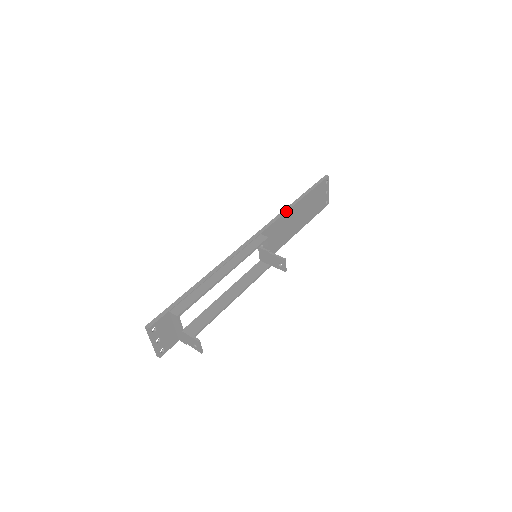
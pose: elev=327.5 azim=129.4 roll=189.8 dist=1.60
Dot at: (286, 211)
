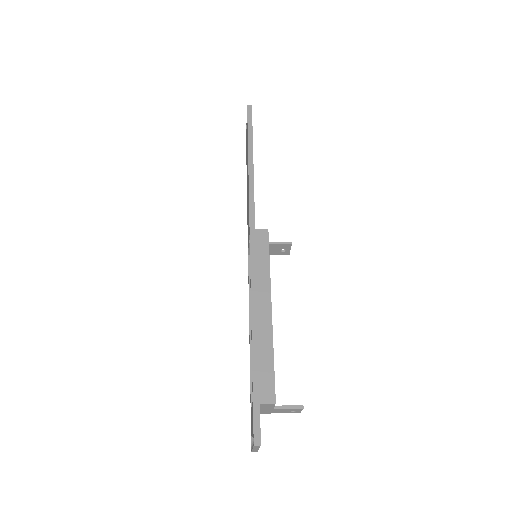
Dot at: (253, 180)
